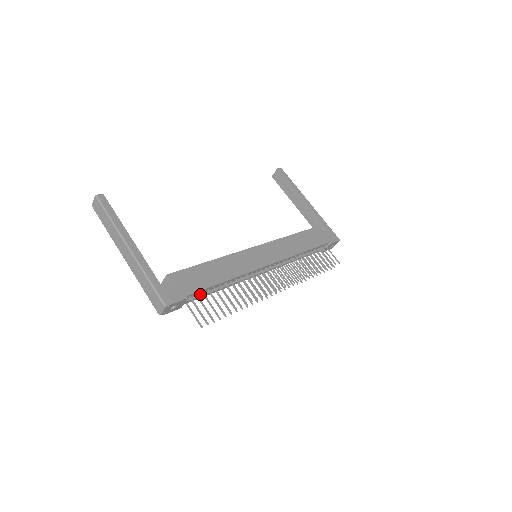
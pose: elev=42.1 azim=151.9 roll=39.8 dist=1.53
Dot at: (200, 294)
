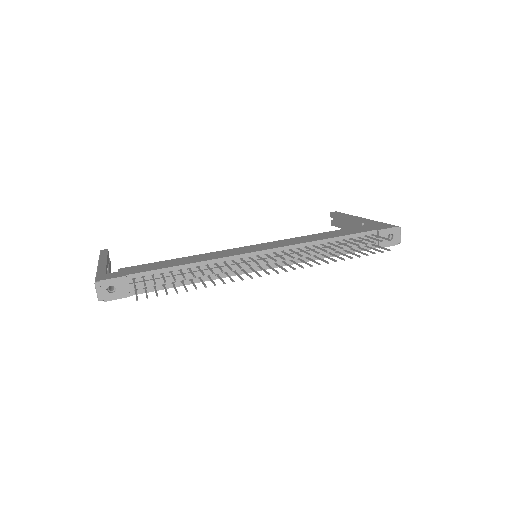
Dot at: (152, 279)
